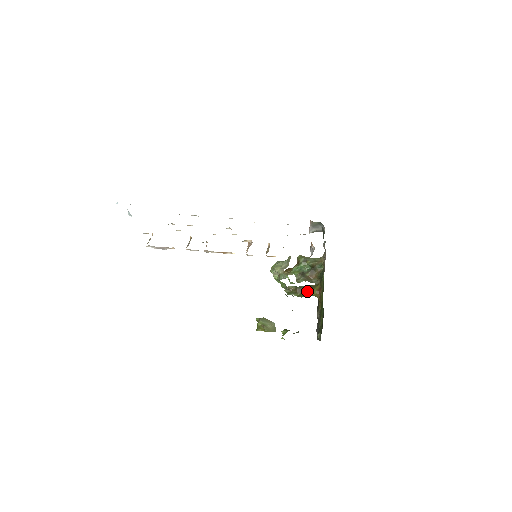
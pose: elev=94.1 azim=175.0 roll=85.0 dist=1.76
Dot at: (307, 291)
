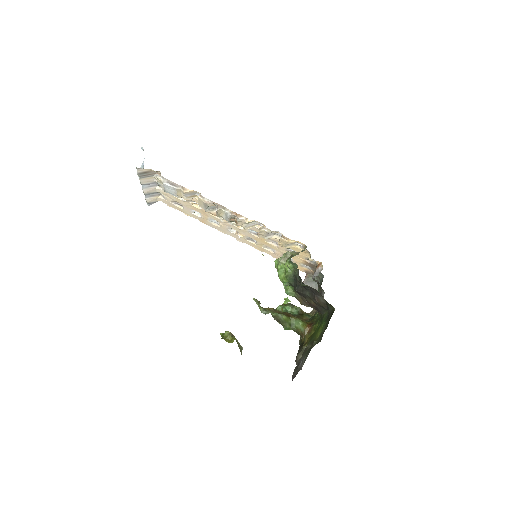
Dot at: (297, 318)
